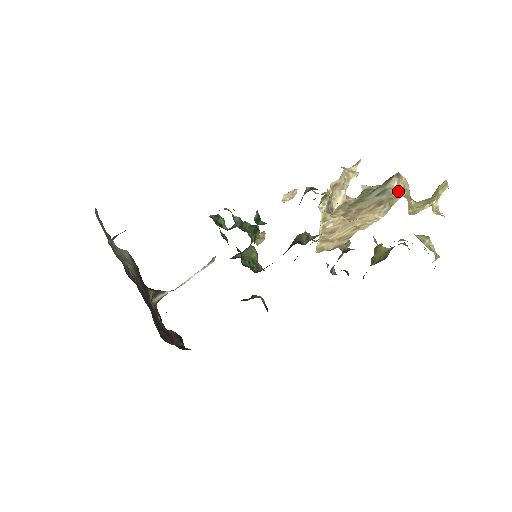
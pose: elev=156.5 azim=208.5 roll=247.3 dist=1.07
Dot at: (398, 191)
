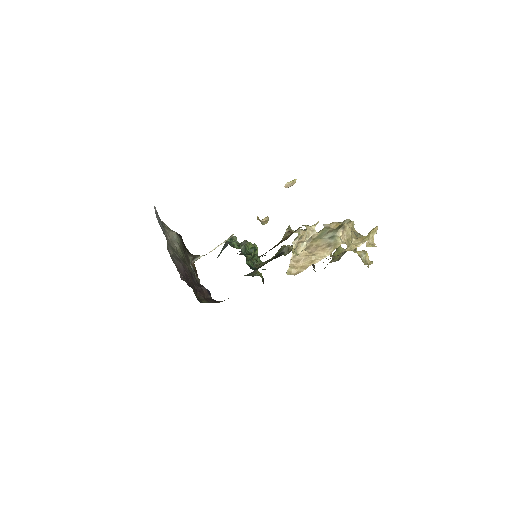
Dot at: (342, 237)
